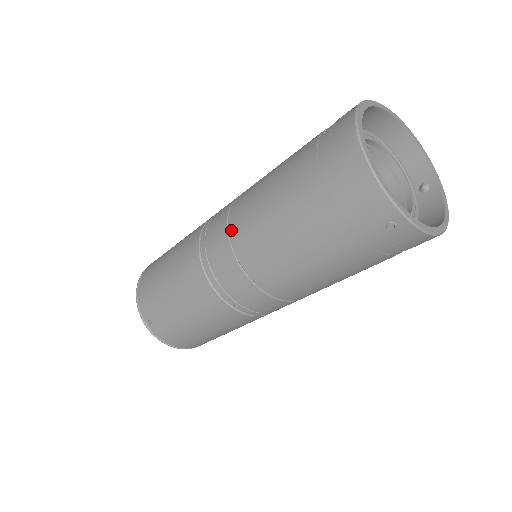
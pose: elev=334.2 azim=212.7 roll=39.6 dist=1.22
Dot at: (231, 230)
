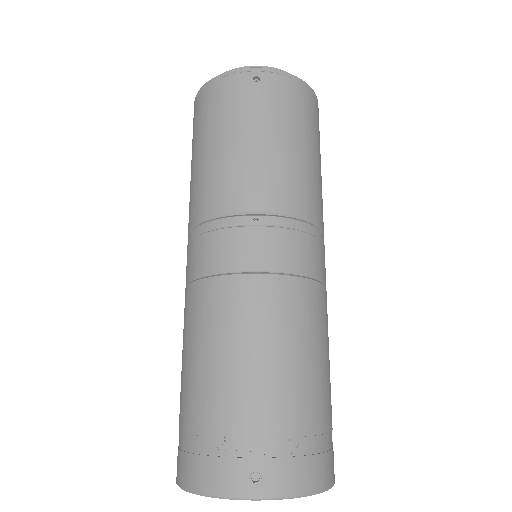
Dot at: (192, 286)
